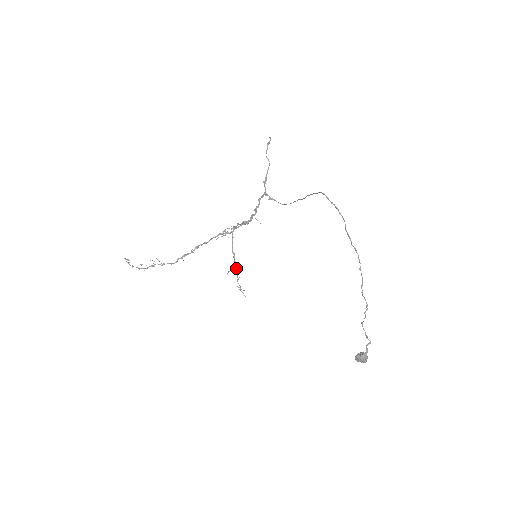
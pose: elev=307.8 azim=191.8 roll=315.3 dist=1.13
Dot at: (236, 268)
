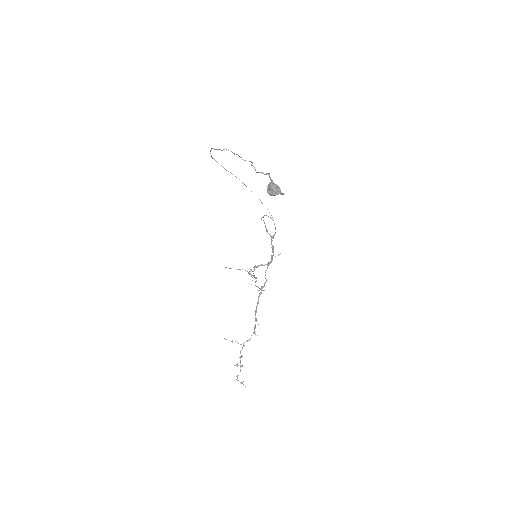
Dot at: occluded
